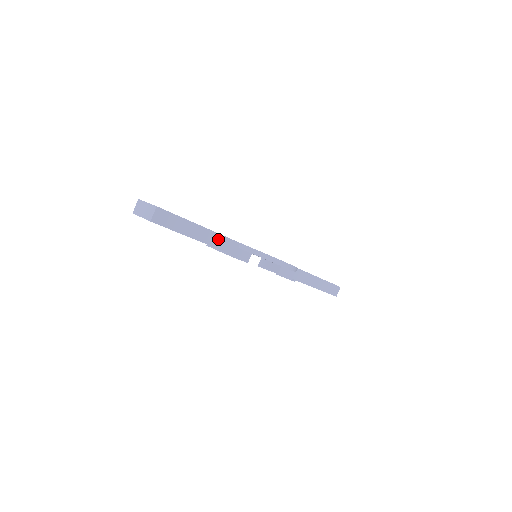
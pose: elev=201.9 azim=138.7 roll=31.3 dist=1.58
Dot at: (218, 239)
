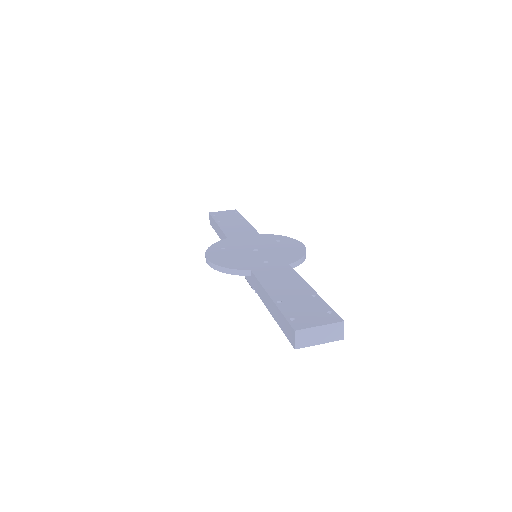
Dot at: occluded
